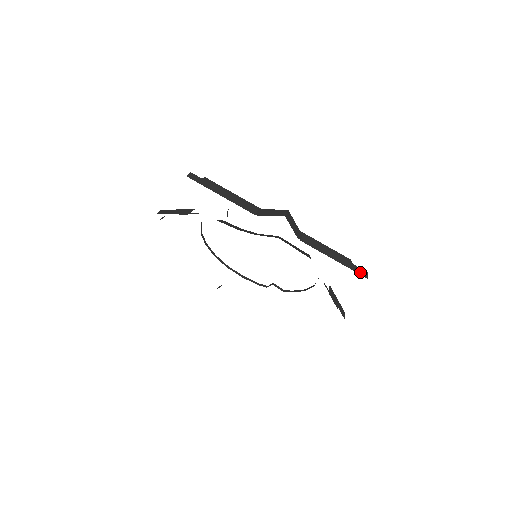
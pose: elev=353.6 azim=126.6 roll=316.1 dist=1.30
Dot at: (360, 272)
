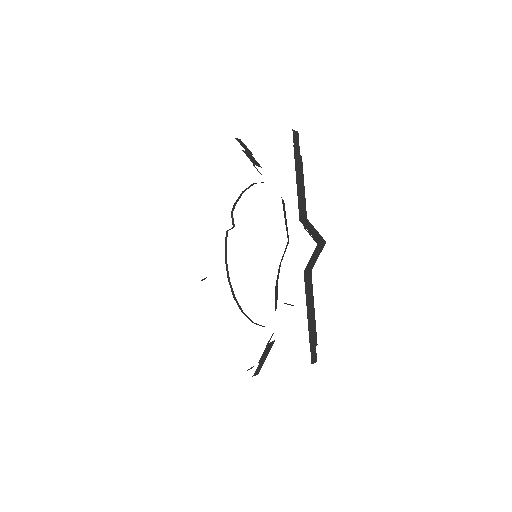
Dot at: occluded
